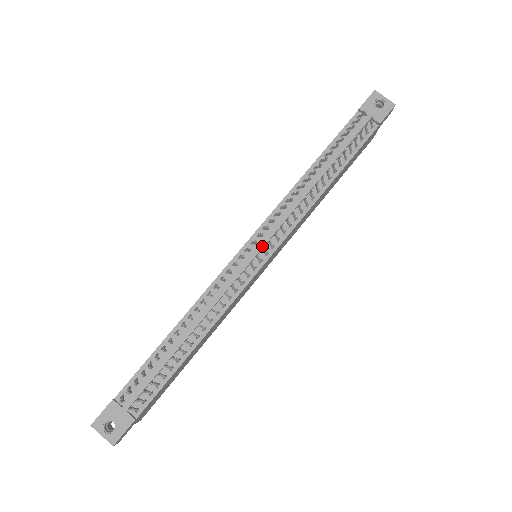
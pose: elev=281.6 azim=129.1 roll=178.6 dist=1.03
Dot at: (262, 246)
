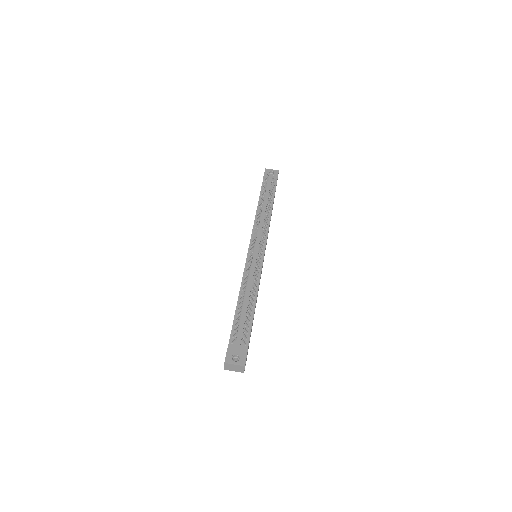
Dot at: (258, 244)
